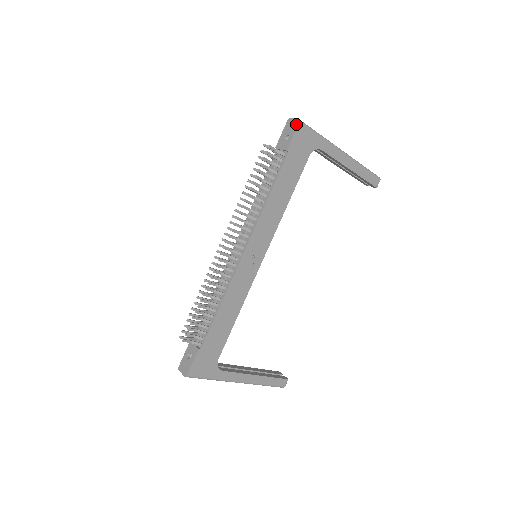
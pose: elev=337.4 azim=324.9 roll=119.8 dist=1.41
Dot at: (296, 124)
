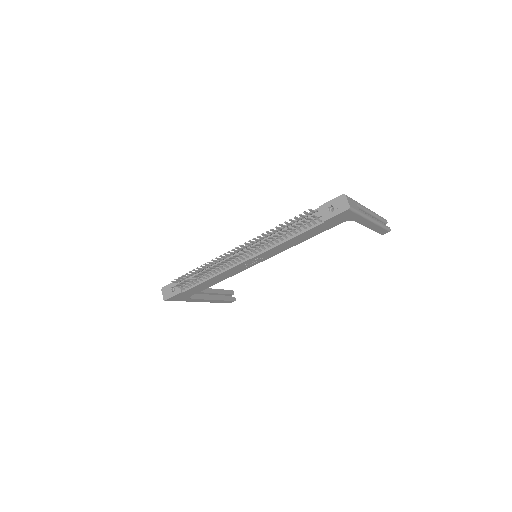
Dot at: (345, 208)
